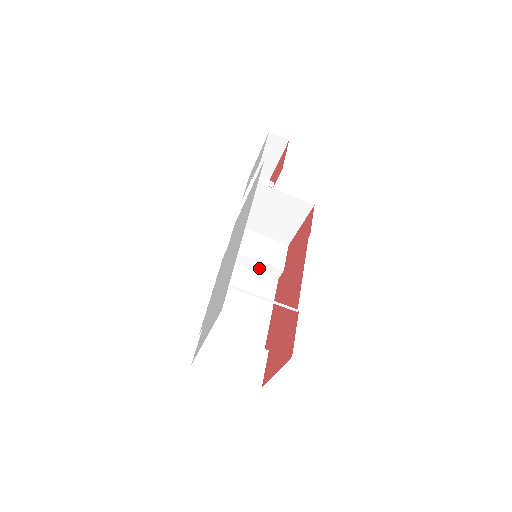
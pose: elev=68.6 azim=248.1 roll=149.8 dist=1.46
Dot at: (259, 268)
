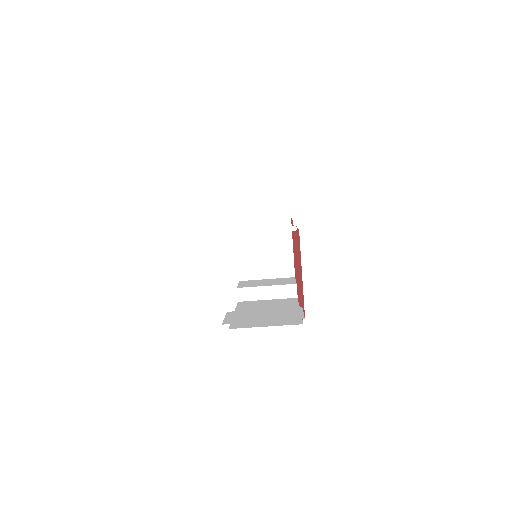
Dot at: (274, 295)
